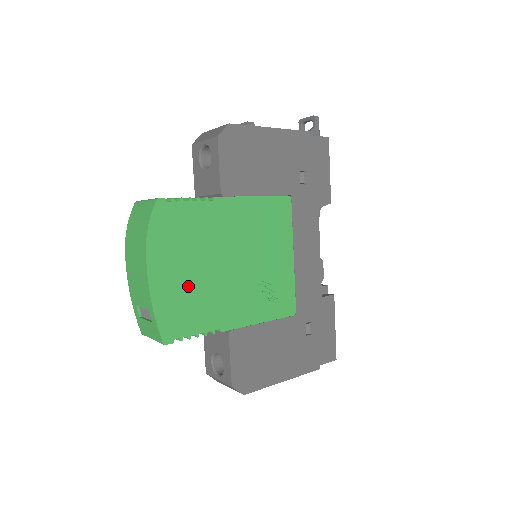
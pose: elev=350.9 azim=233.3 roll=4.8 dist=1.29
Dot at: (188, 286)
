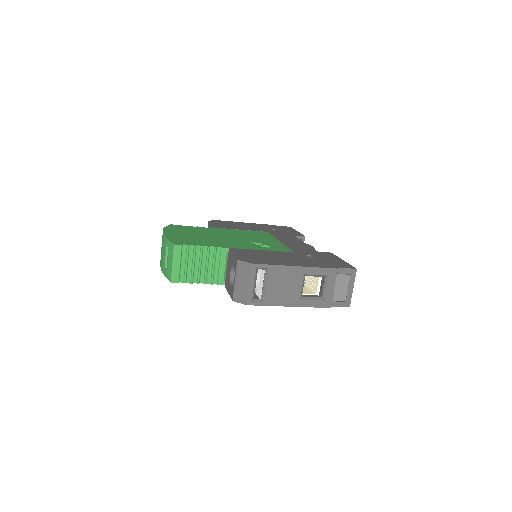
Dot at: (193, 237)
